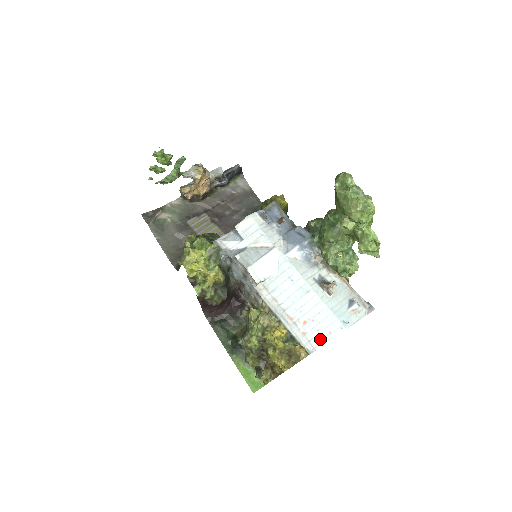
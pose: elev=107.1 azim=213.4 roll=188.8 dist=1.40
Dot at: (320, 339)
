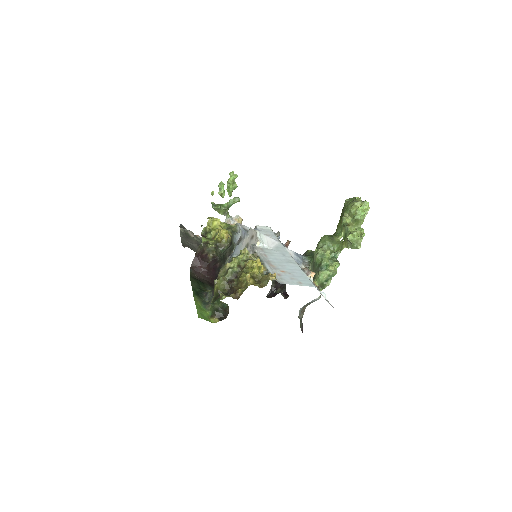
Dot at: (291, 281)
